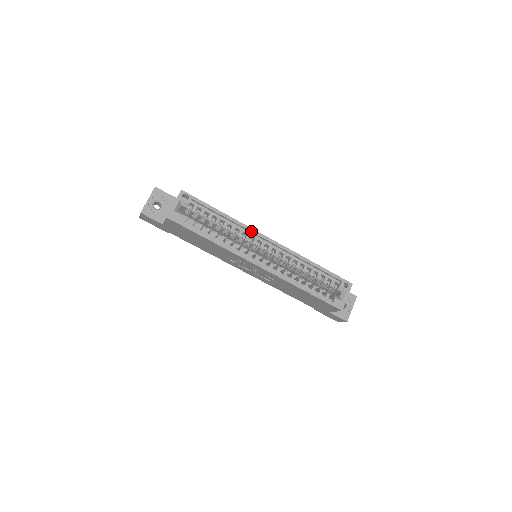
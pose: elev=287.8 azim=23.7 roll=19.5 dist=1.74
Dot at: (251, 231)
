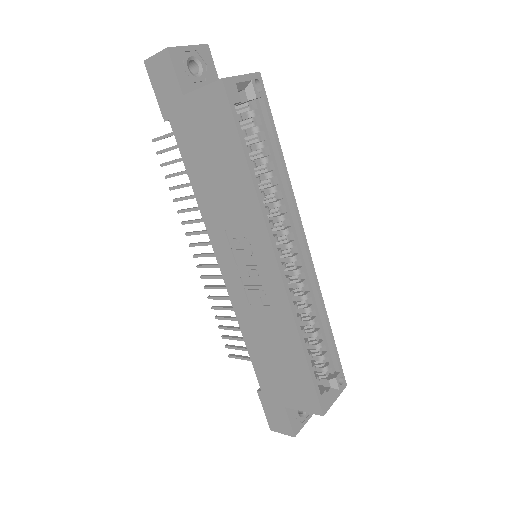
Dot at: (296, 212)
